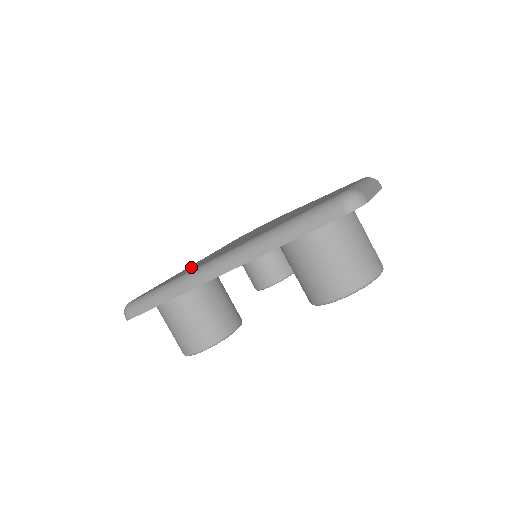
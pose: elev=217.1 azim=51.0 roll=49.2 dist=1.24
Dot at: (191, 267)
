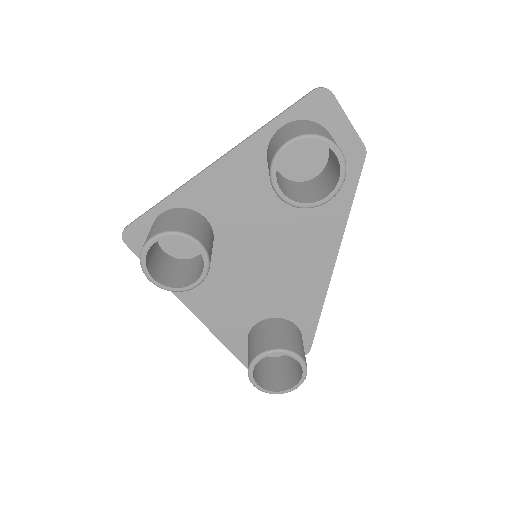
Dot at: occluded
